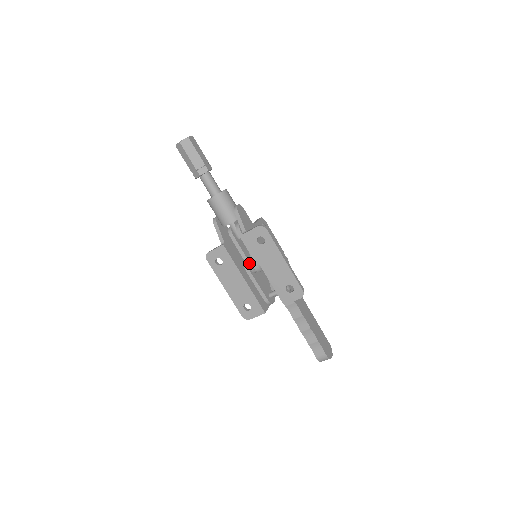
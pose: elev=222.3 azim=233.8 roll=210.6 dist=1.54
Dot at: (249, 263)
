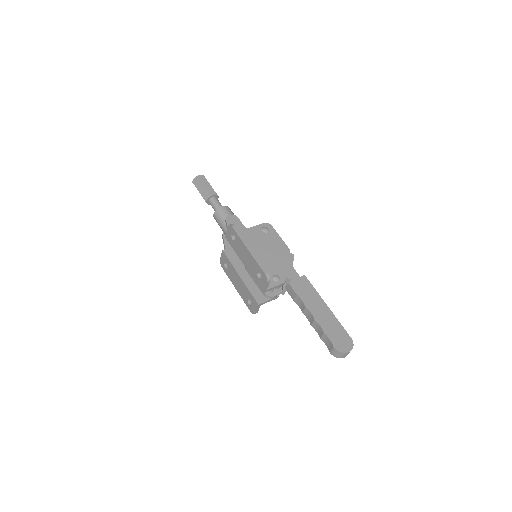
Dot at: occluded
